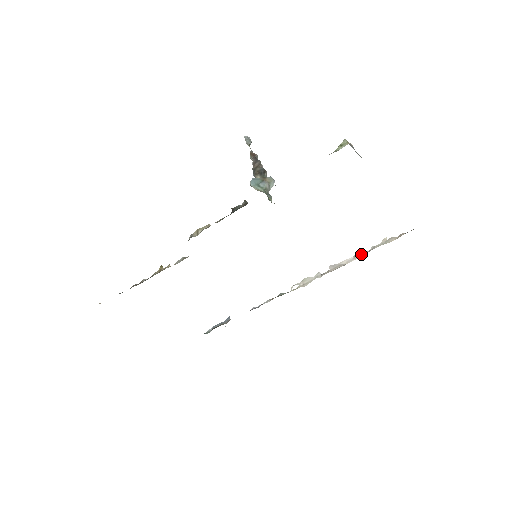
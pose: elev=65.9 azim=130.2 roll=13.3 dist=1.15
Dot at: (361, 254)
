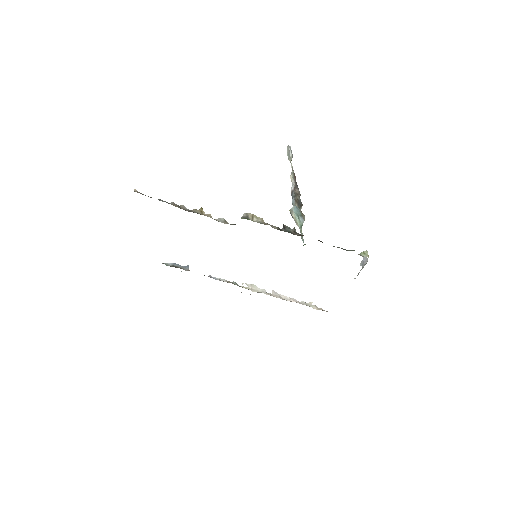
Dot at: (295, 301)
